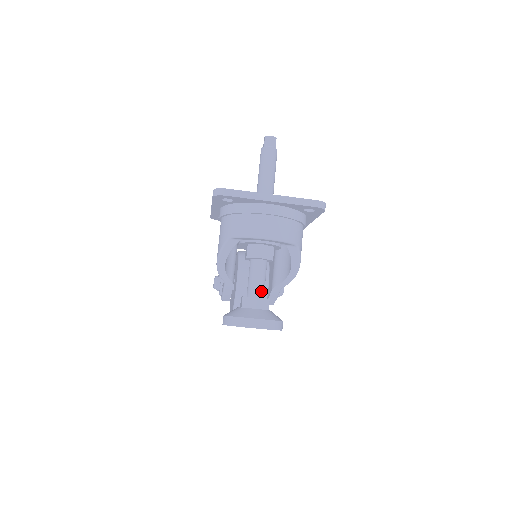
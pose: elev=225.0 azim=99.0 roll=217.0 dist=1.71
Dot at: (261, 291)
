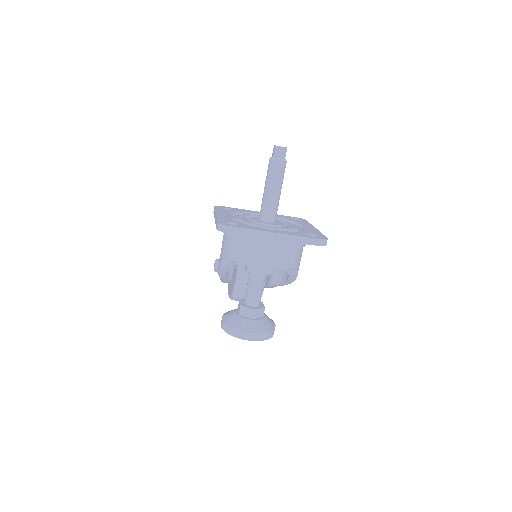
Dot at: (258, 301)
